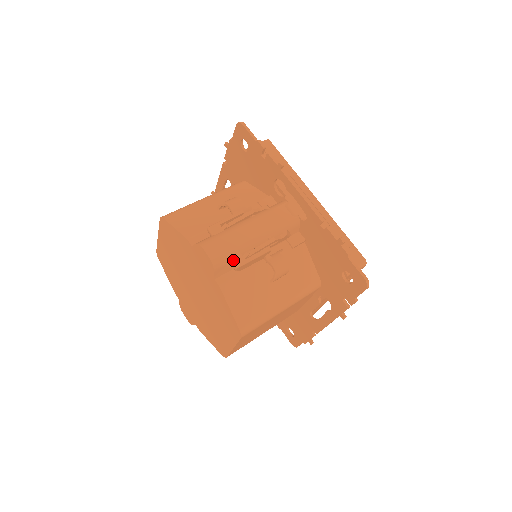
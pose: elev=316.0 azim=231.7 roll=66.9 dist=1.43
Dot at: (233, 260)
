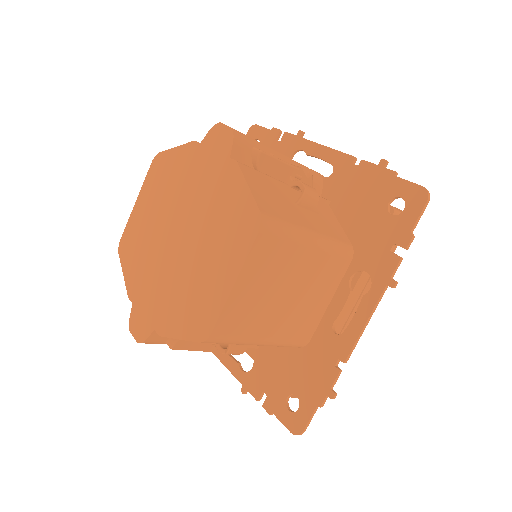
Dot at: (256, 148)
